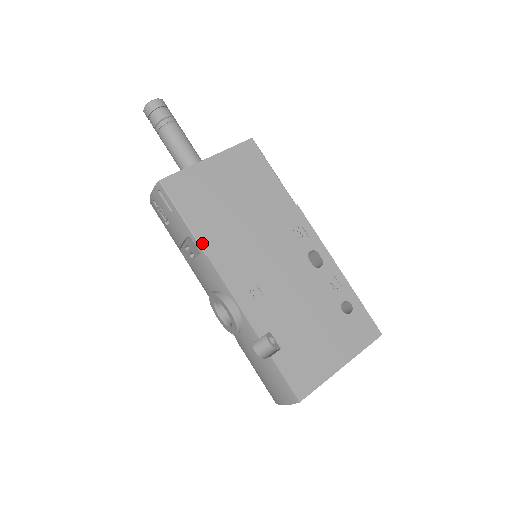
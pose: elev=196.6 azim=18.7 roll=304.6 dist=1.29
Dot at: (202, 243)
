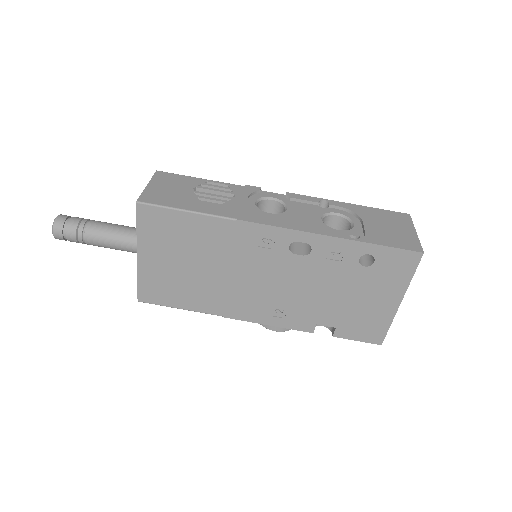
Dot at: (210, 312)
